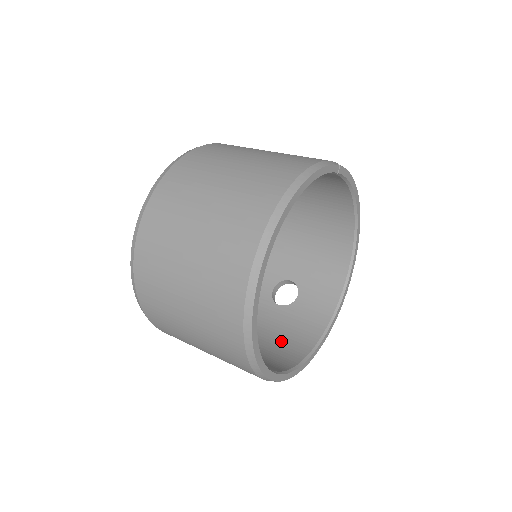
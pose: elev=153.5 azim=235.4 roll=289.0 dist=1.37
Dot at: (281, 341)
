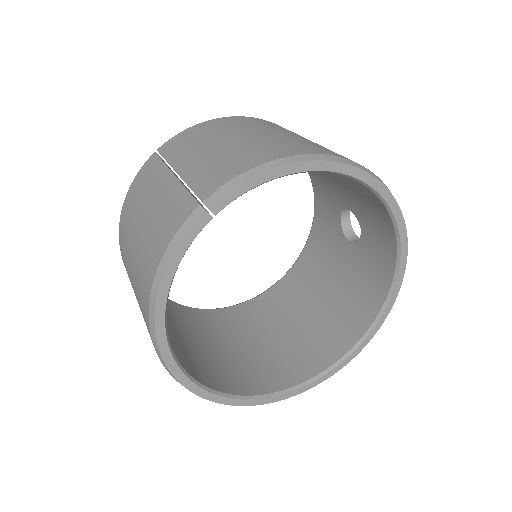
Dot at: (351, 299)
